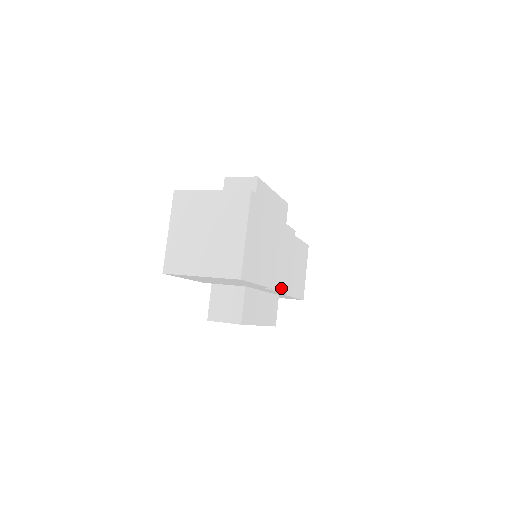
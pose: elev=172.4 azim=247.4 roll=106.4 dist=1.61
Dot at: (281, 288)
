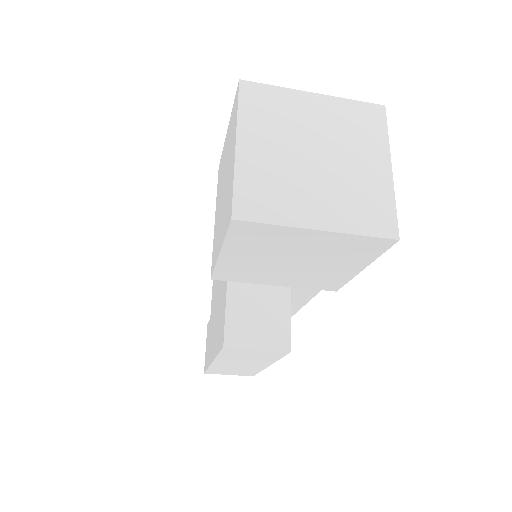
Dot at: occluded
